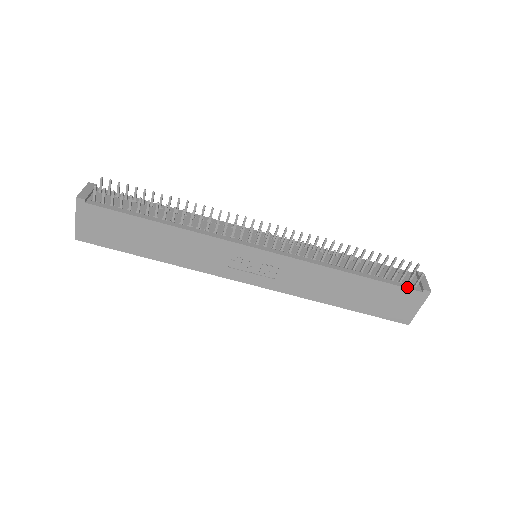
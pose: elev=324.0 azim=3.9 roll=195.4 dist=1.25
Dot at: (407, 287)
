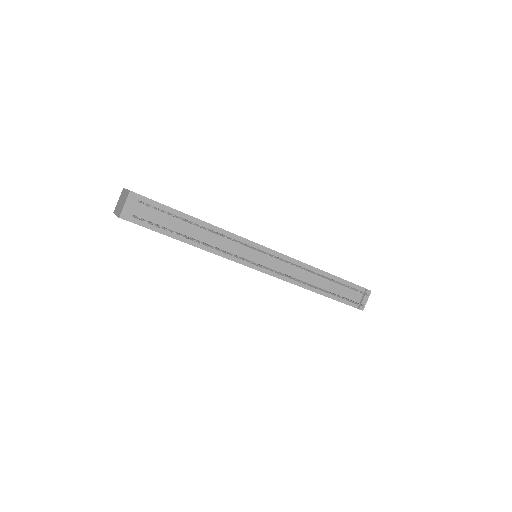
Dot at: (349, 304)
